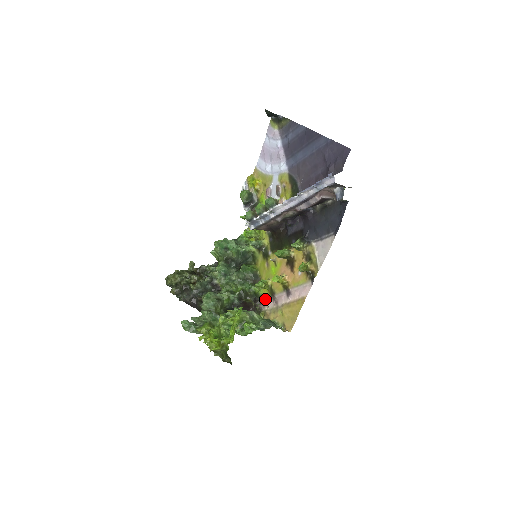
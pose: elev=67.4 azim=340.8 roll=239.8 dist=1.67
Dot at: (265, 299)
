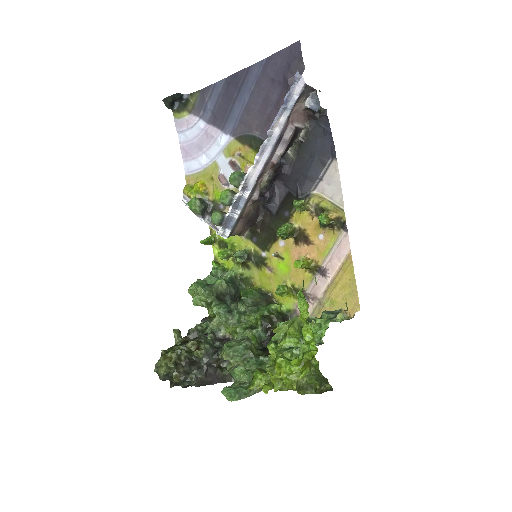
Dot at: (295, 310)
